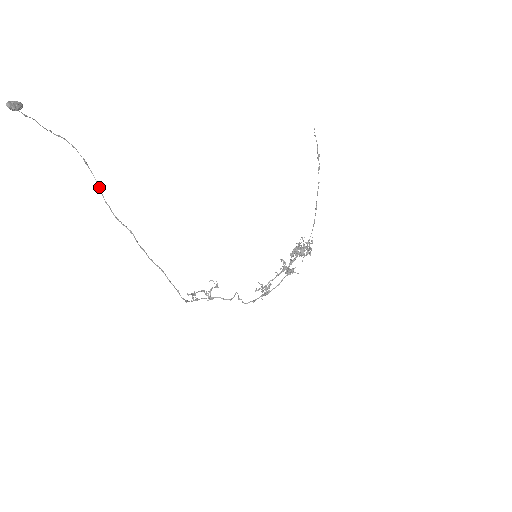
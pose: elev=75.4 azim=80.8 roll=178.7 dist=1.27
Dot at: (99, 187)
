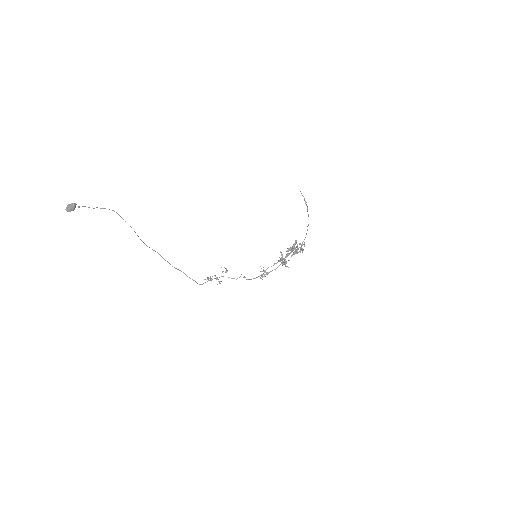
Dot at: (134, 231)
